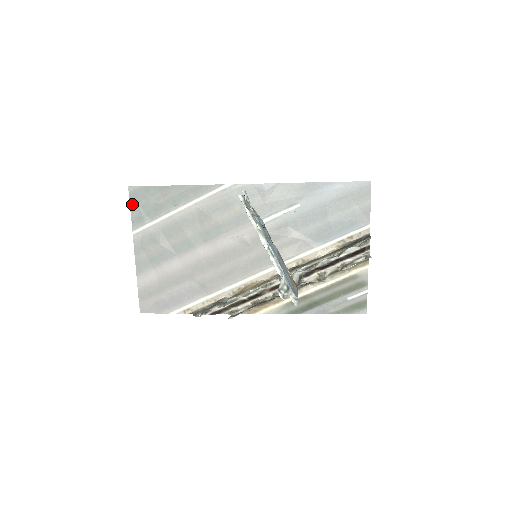
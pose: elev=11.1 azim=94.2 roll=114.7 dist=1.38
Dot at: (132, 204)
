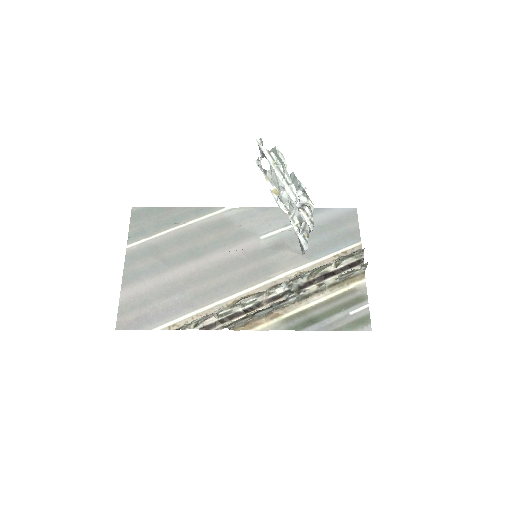
Dot at: (132, 221)
